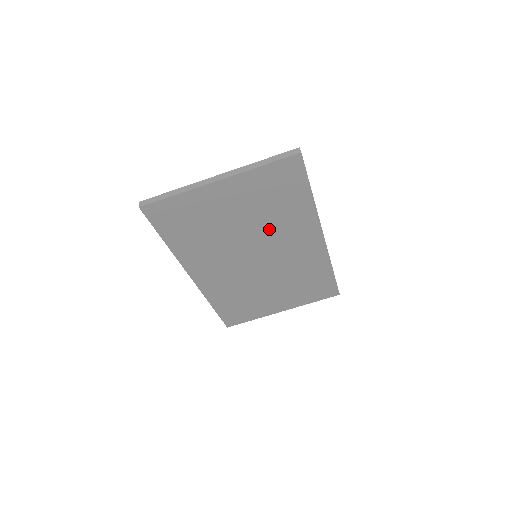
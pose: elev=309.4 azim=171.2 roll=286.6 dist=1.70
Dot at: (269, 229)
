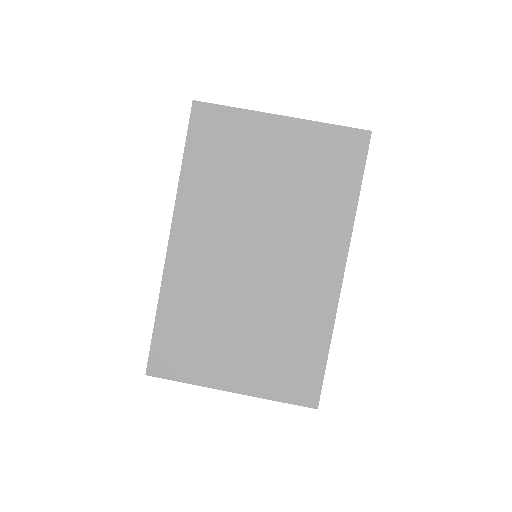
Dot at: (293, 216)
